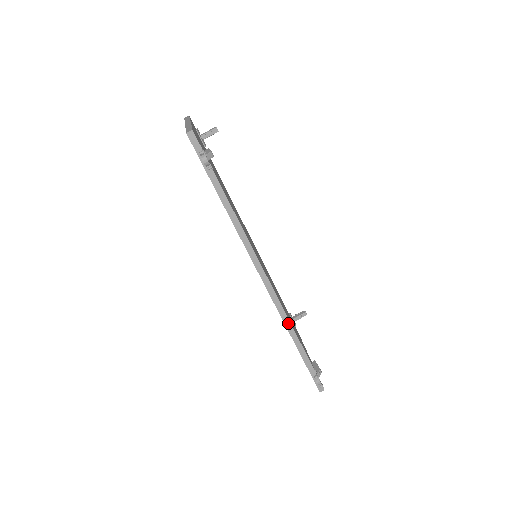
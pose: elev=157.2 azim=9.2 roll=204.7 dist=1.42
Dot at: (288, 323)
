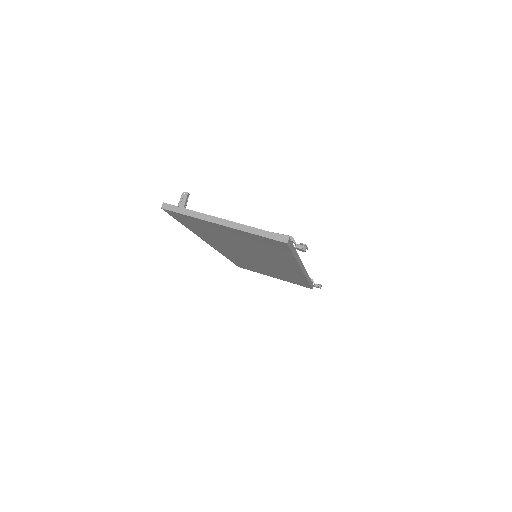
Dot at: (308, 277)
